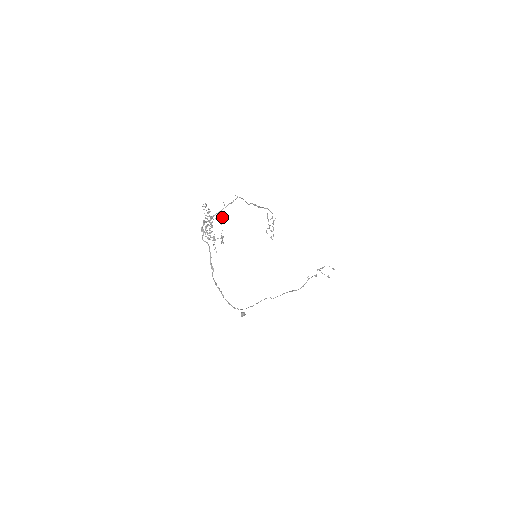
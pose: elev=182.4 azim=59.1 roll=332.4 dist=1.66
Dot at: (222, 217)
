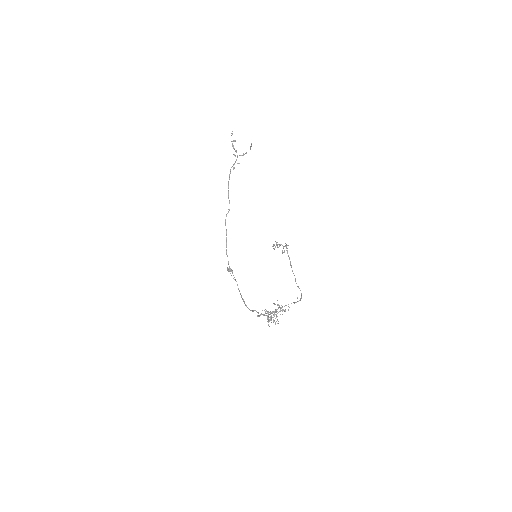
Dot at: (284, 310)
